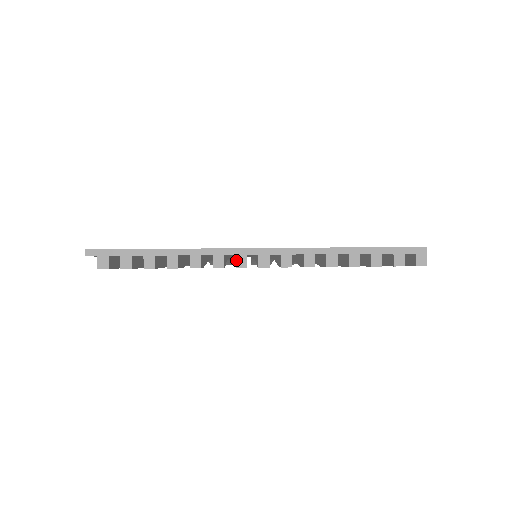
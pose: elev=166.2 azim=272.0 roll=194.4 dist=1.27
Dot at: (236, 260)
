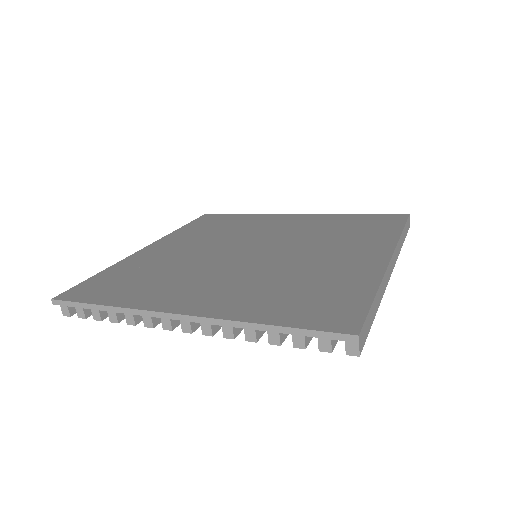
Dot at: (162, 323)
